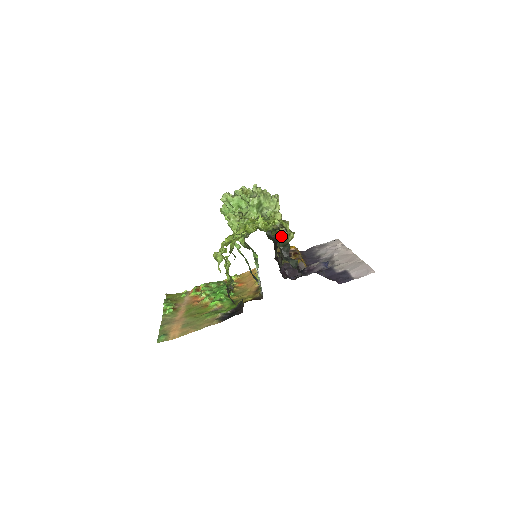
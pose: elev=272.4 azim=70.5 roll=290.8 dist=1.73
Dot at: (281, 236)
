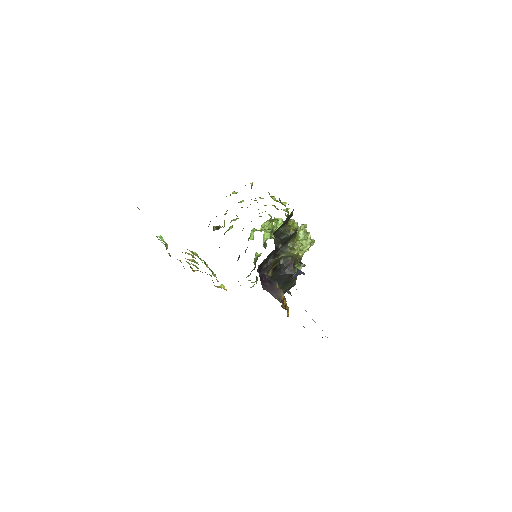
Dot at: (288, 229)
